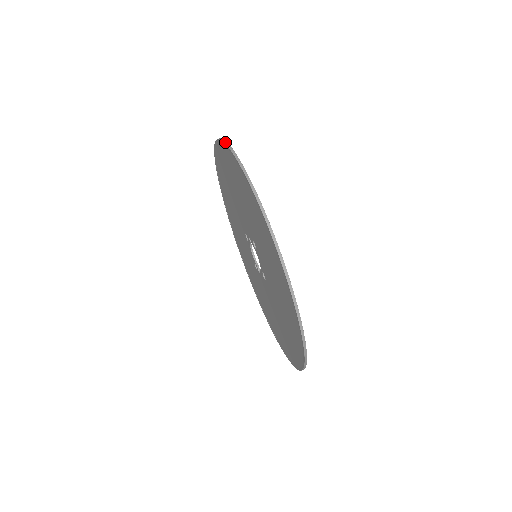
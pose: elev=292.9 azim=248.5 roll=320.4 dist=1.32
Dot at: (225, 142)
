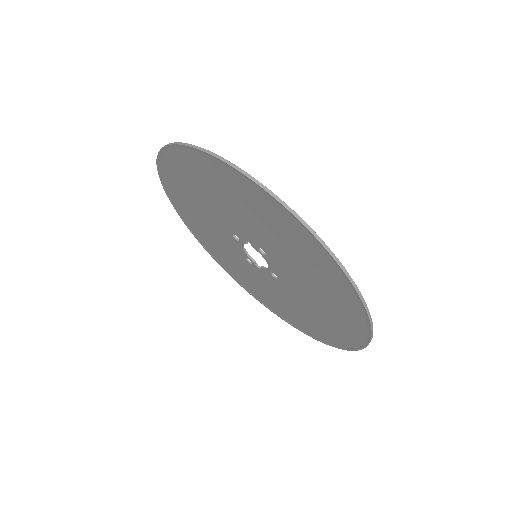
Dot at: (226, 162)
